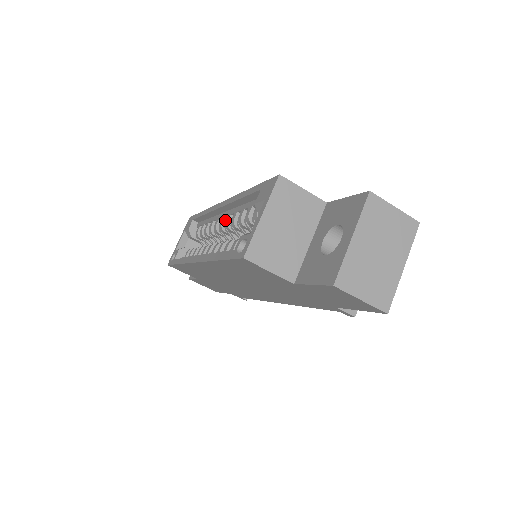
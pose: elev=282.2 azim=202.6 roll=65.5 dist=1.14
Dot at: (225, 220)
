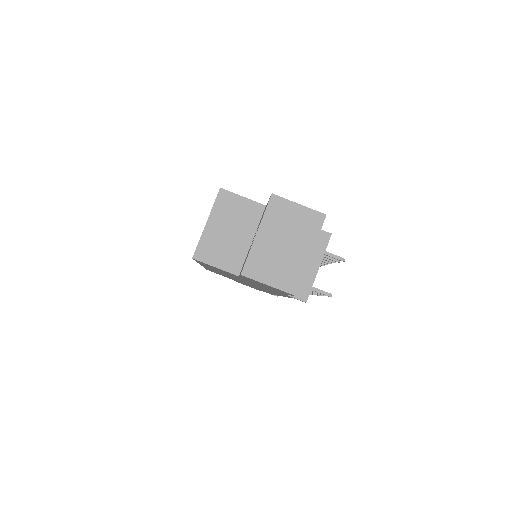
Dot at: occluded
